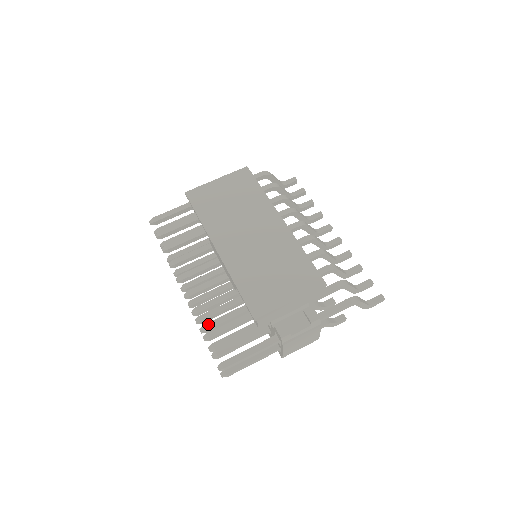
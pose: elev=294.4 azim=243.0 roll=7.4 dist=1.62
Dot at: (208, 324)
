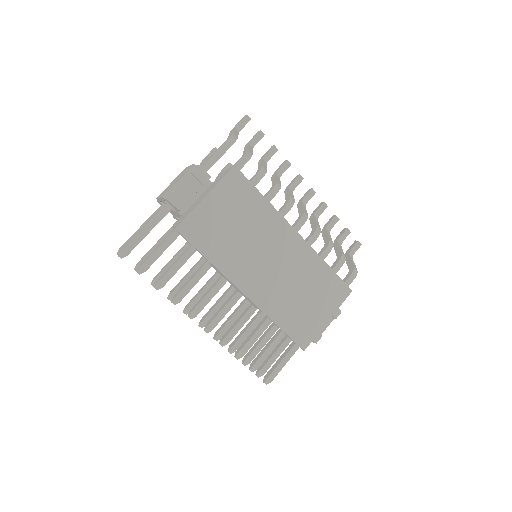
Dot at: (242, 350)
